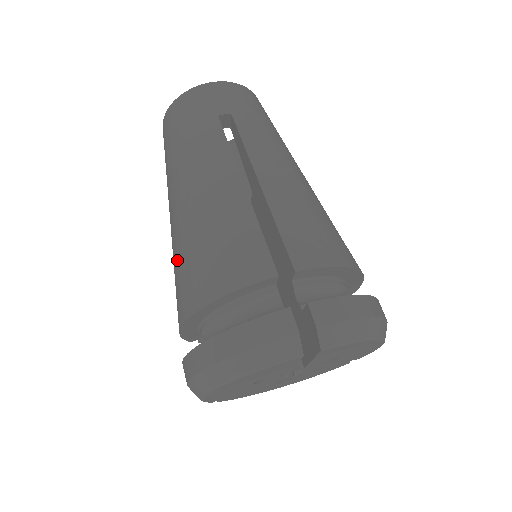
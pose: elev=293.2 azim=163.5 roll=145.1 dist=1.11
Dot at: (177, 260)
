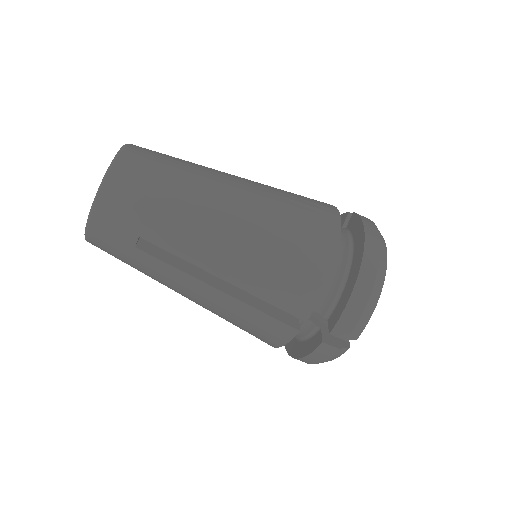
Dot at: occluded
